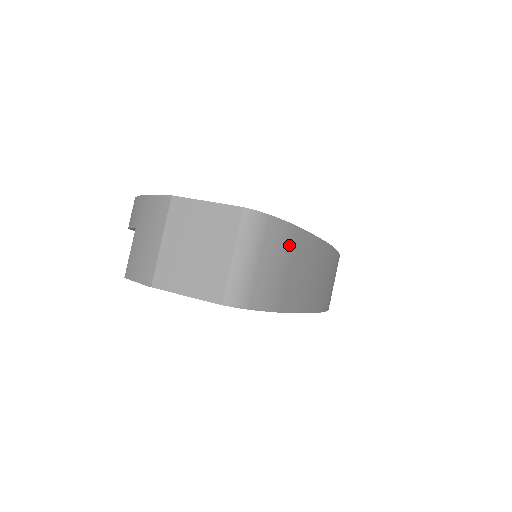
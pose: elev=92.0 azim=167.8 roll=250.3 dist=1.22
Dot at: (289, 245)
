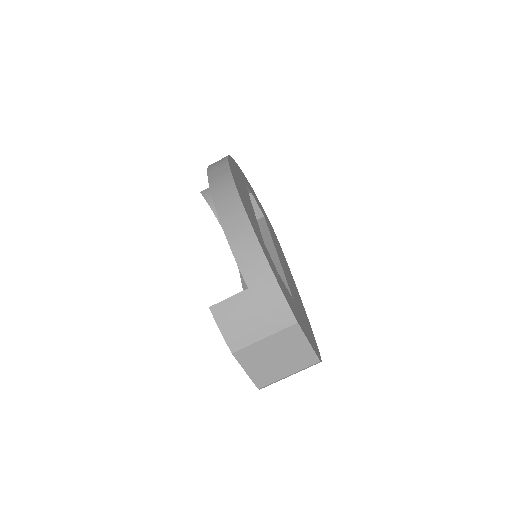
Dot at: occluded
